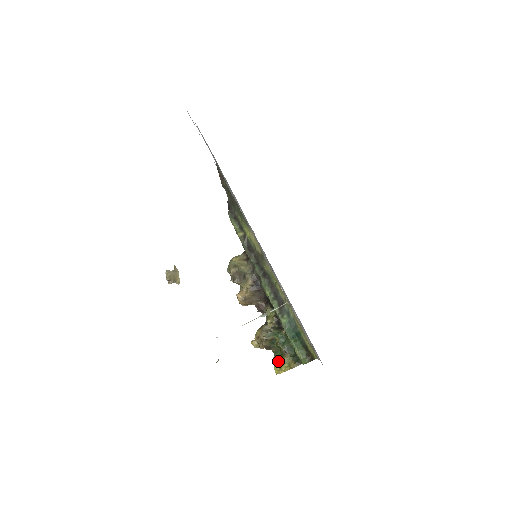
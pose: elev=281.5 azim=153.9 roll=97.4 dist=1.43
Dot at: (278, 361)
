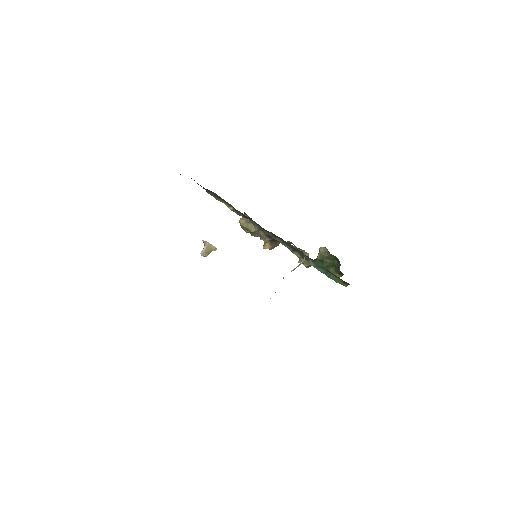
Dot at: occluded
